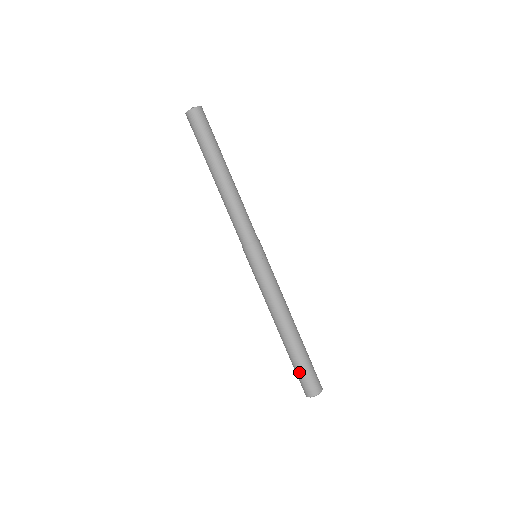
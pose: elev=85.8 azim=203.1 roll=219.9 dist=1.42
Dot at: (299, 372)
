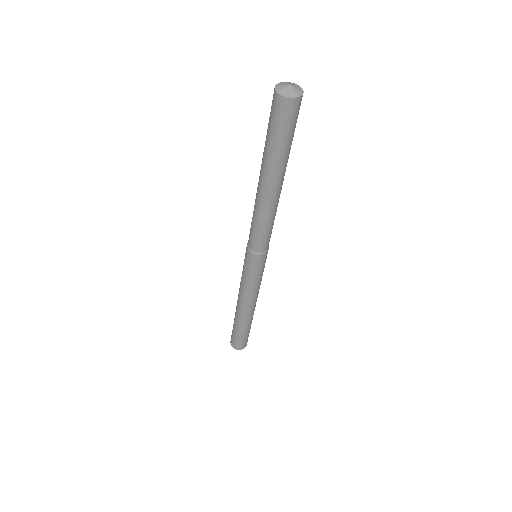
Dot at: (233, 329)
